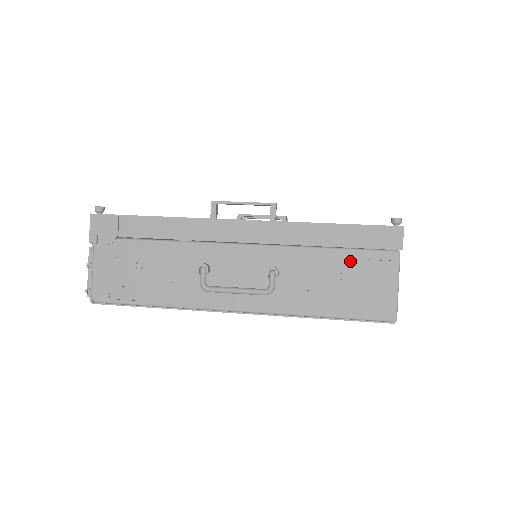
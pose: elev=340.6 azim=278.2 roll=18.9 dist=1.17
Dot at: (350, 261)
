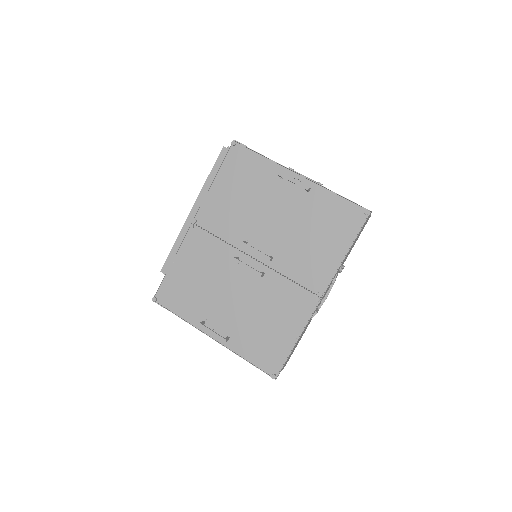
Dot at: occluded
